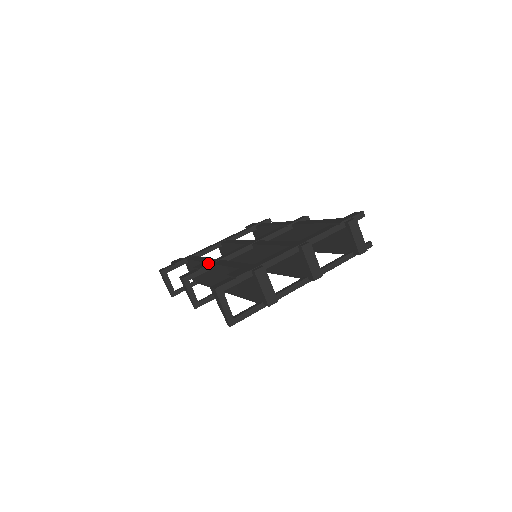
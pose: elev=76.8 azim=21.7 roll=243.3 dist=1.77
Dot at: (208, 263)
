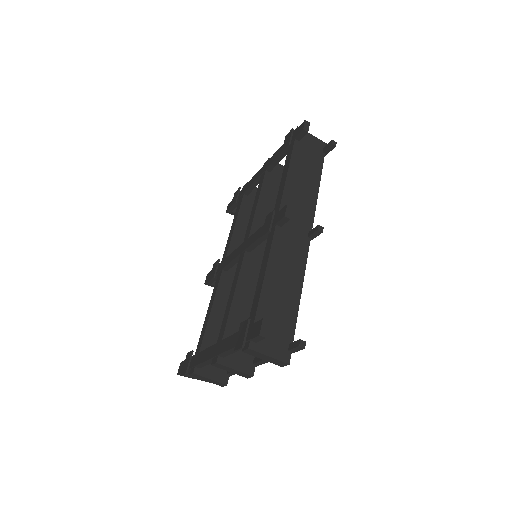
Dot at: (213, 275)
